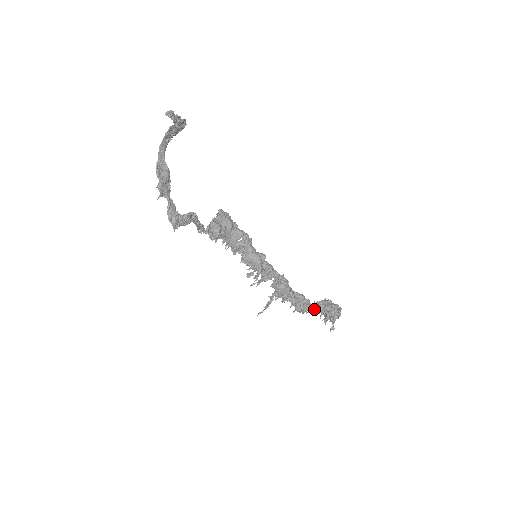
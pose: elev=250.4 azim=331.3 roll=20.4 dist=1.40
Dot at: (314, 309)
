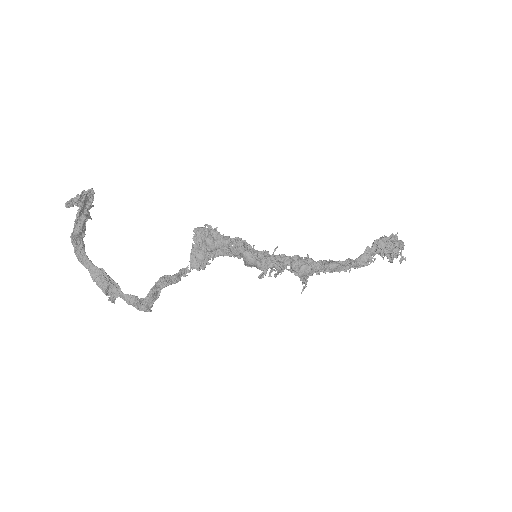
Dot at: occluded
